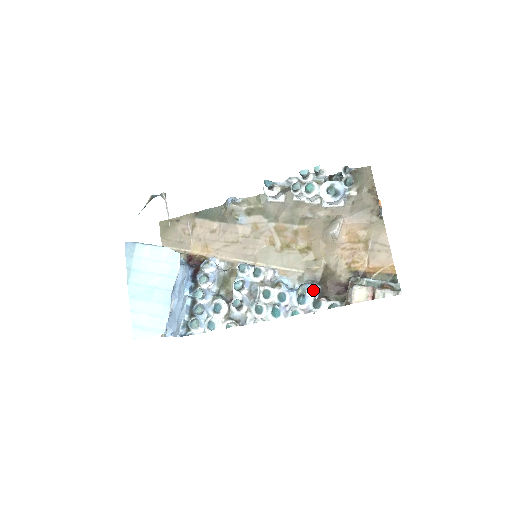
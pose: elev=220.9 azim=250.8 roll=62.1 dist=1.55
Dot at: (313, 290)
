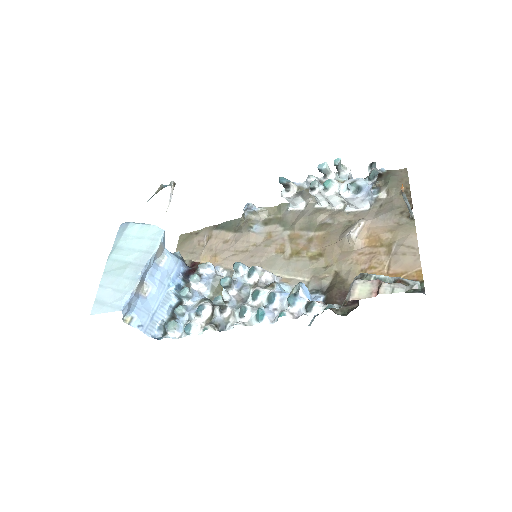
Dot at: (314, 298)
